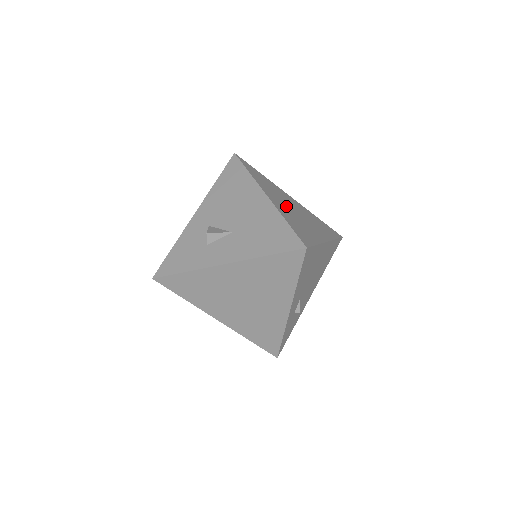
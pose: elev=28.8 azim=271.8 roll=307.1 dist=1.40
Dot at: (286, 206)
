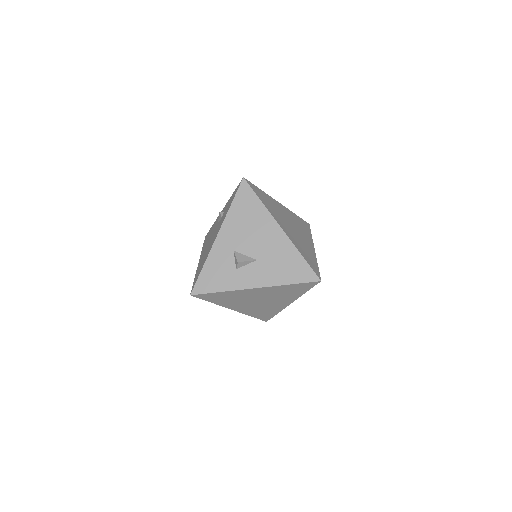
Dot at: (289, 228)
